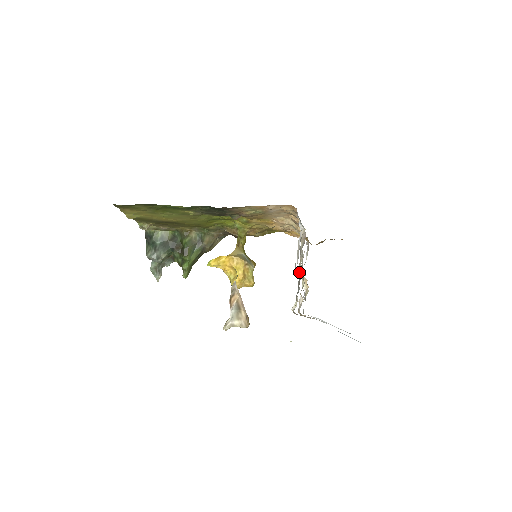
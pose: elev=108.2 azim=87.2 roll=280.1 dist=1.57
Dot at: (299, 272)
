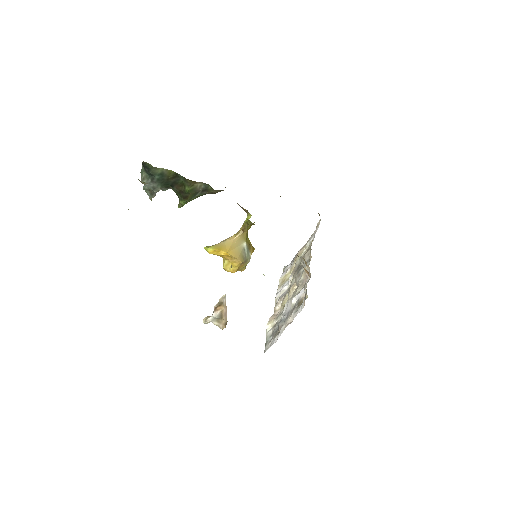
Dot at: (285, 317)
